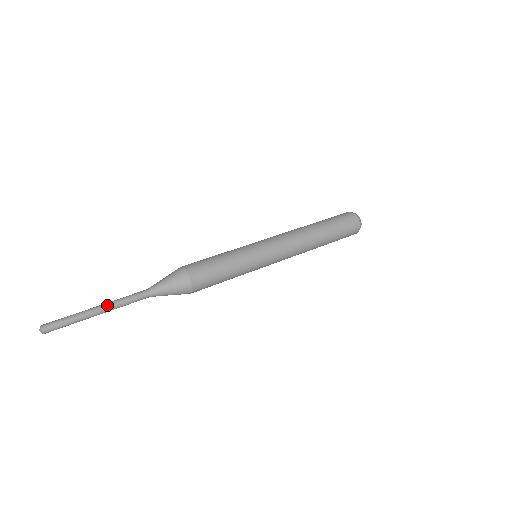
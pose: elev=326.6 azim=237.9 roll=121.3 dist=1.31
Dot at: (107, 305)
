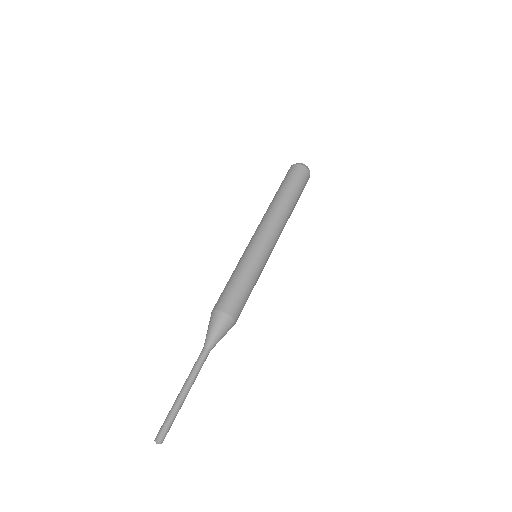
Dot at: occluded
